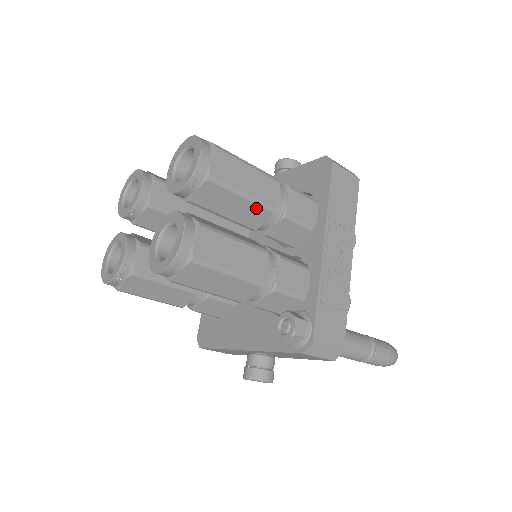
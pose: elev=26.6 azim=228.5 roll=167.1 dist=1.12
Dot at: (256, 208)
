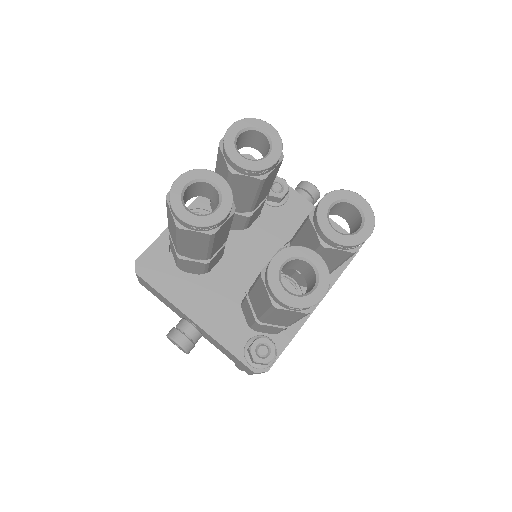
Dot at: (329, 269)
